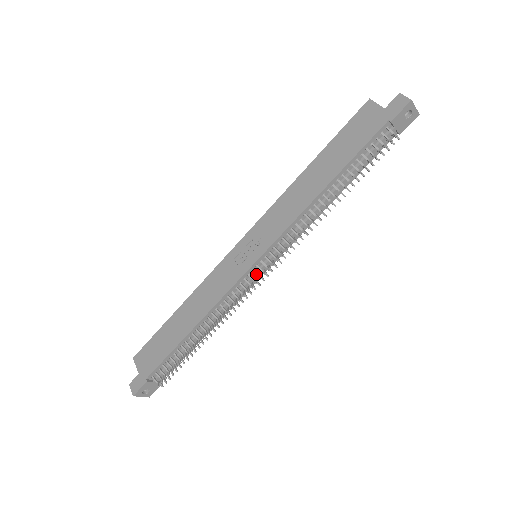
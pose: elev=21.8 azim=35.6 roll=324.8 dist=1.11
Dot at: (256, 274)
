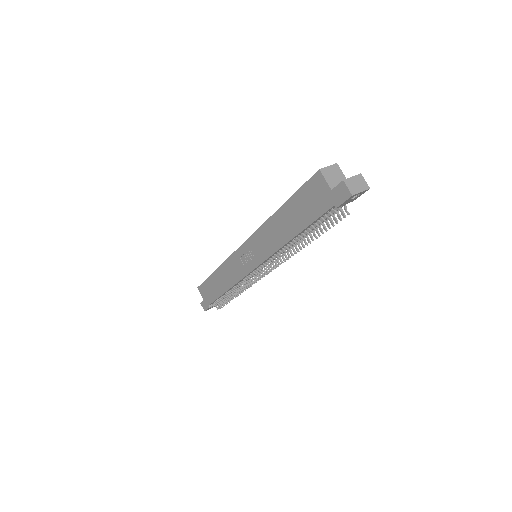
Dot at: (257, 273)
